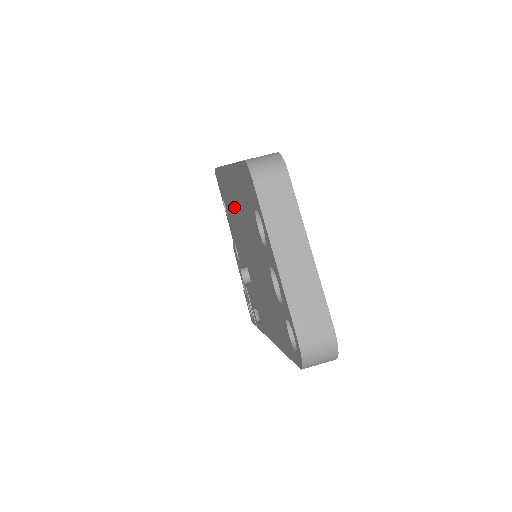
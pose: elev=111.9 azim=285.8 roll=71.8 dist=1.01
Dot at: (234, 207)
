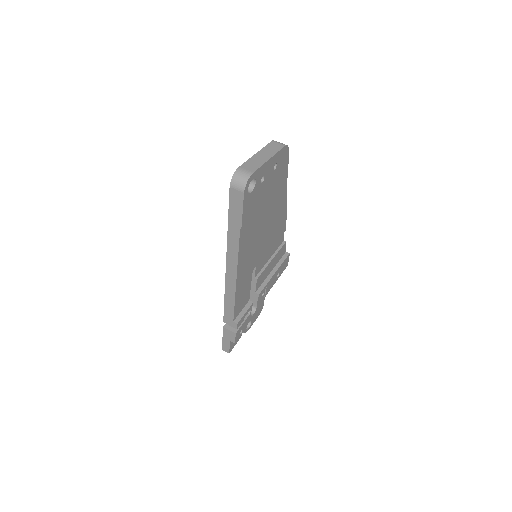
Dot at: occluded
